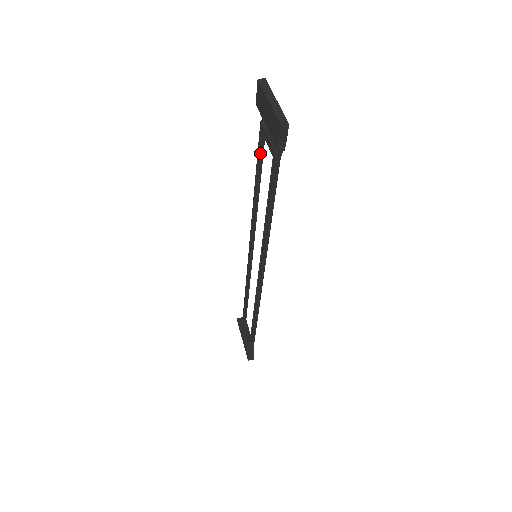
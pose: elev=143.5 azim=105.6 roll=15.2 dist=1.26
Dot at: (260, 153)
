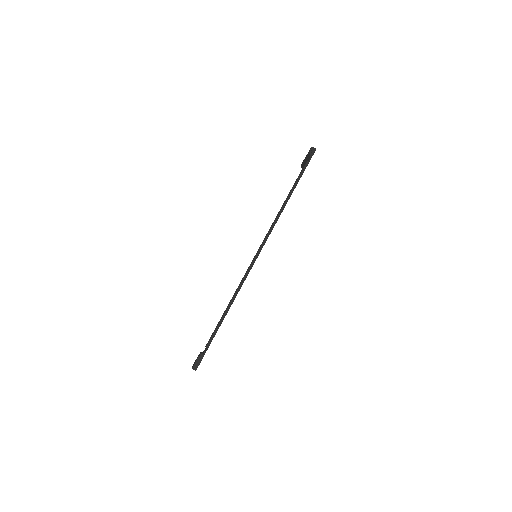
Dot at: (216, 329)
